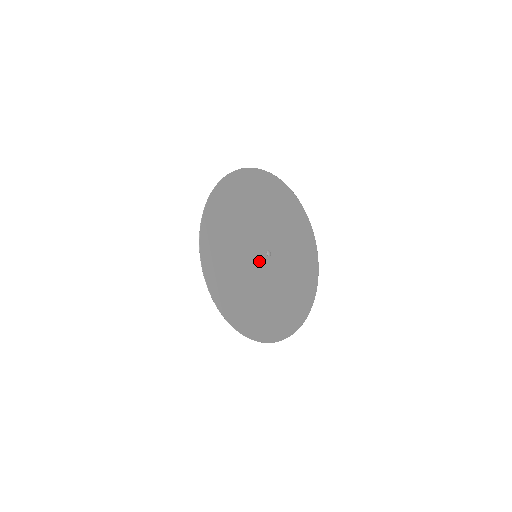
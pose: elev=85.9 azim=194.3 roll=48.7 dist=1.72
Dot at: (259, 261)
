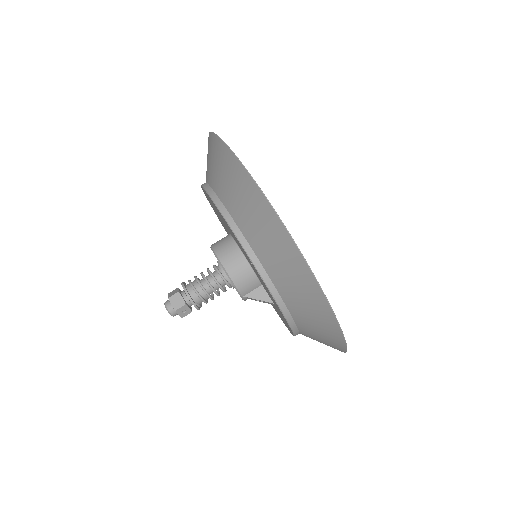
Dot at: occluded
